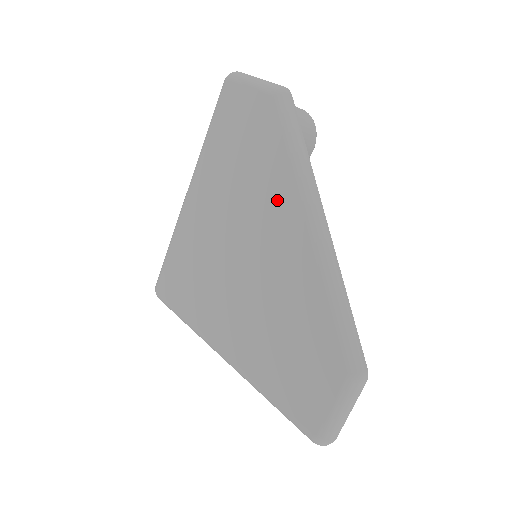
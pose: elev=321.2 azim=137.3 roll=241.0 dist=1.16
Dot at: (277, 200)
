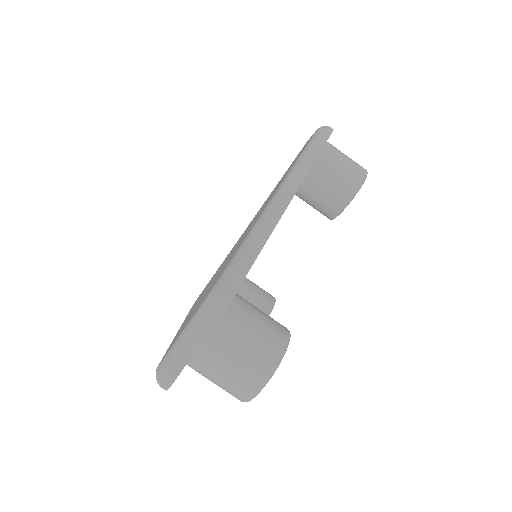
Dot at: occluded
